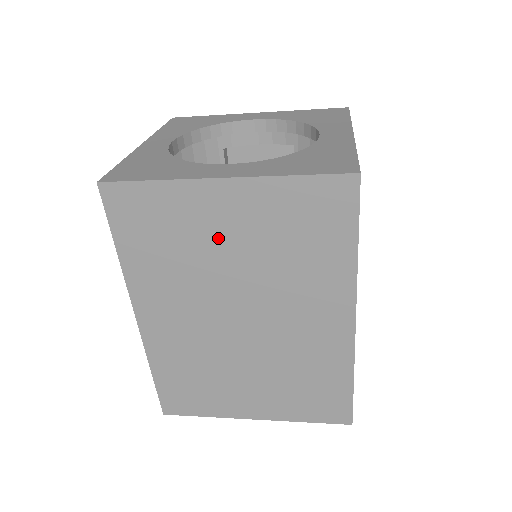
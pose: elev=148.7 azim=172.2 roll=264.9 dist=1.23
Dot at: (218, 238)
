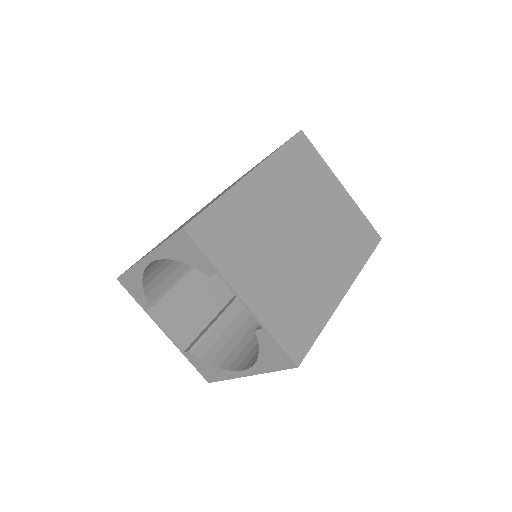
Dot at: (324, 197)
